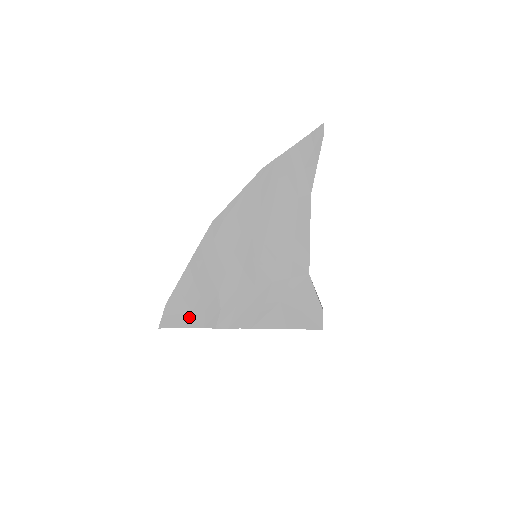
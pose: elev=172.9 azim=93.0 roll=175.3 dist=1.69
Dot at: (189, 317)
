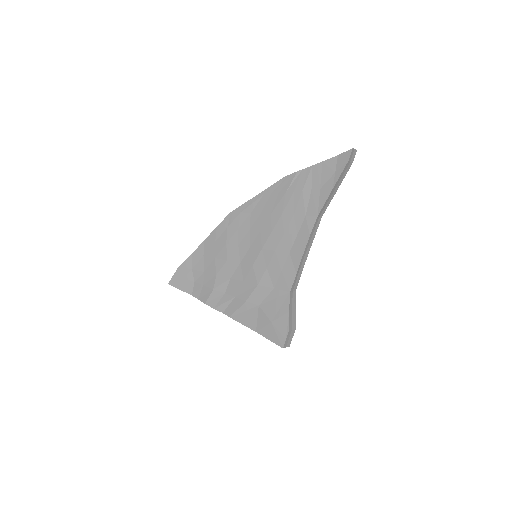
Dot at: (191, 285)
